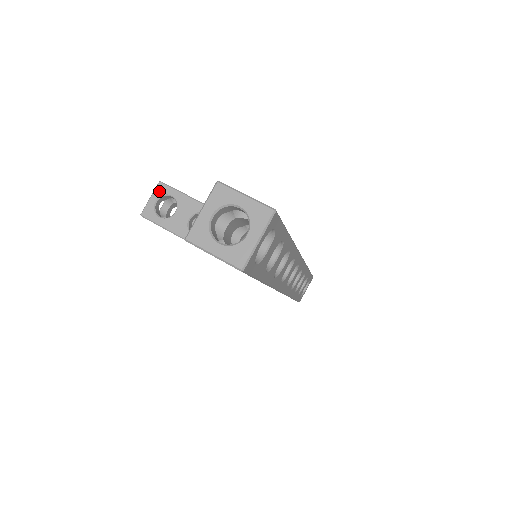
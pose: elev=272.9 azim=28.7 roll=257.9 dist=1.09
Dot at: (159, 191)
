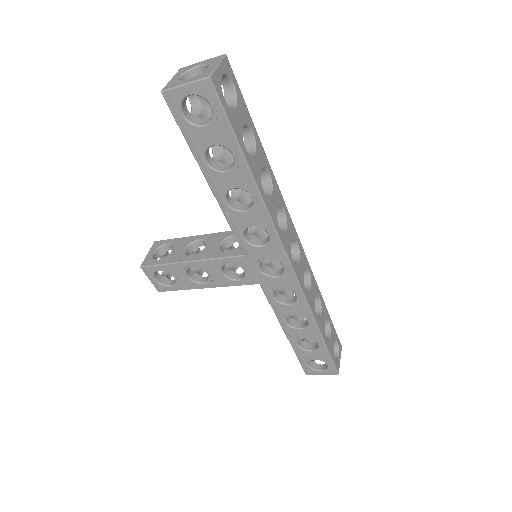
Dot at: (155, 246)
